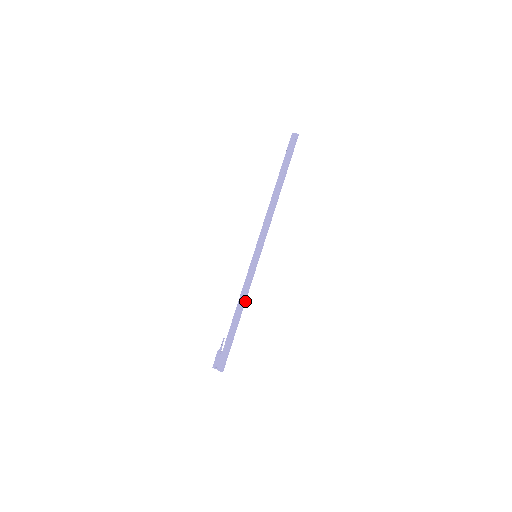
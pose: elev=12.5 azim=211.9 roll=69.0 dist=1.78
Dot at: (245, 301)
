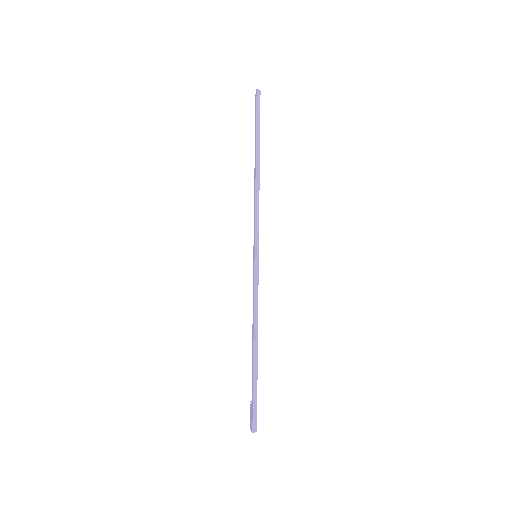
Dot at: (256, 320)
